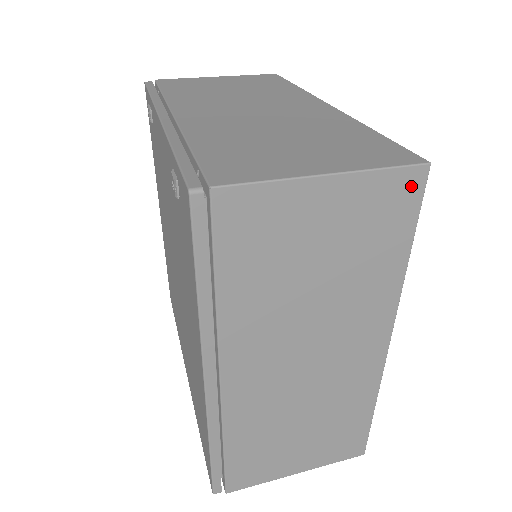
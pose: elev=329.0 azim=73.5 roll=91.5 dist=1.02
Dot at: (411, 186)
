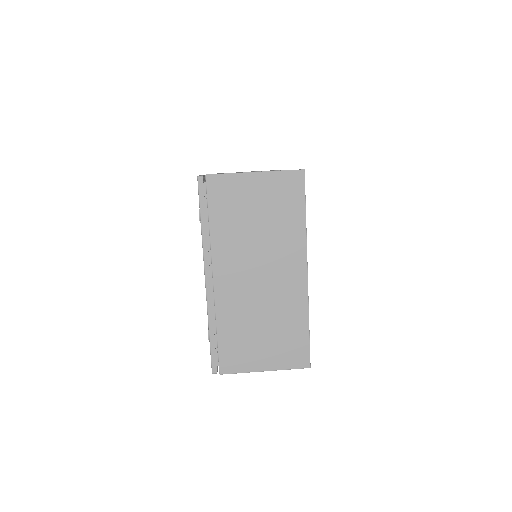
Dot at: occluded
